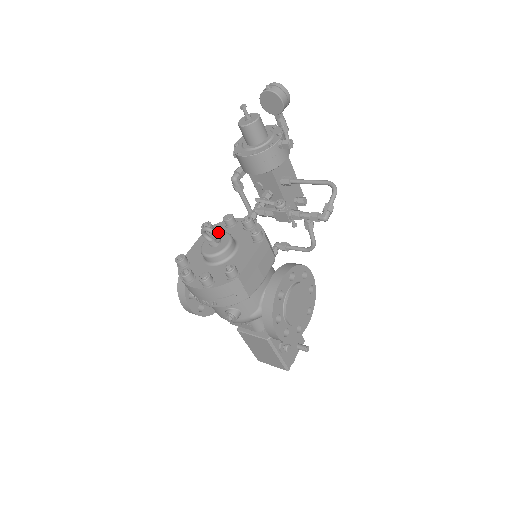
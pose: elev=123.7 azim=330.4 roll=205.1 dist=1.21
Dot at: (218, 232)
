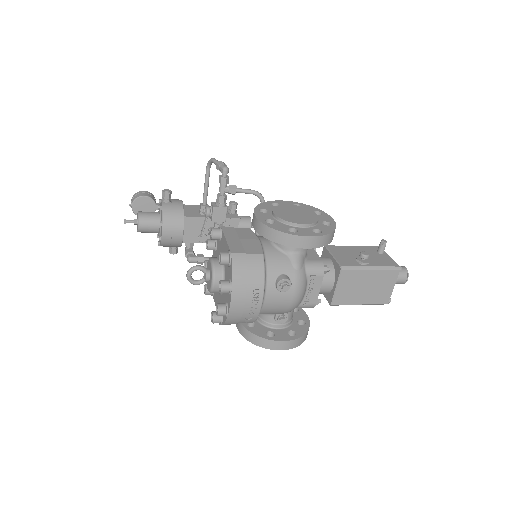
Dot at: occluded
